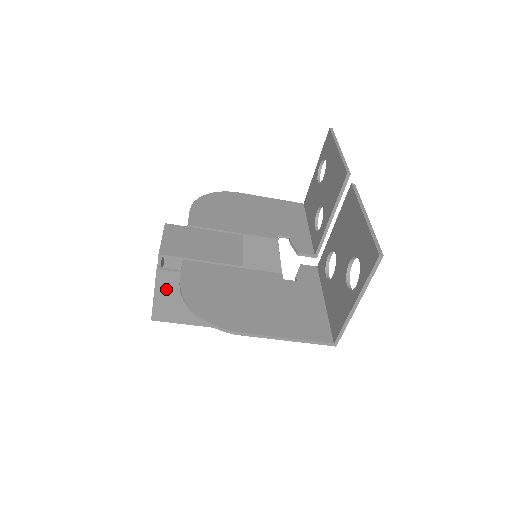
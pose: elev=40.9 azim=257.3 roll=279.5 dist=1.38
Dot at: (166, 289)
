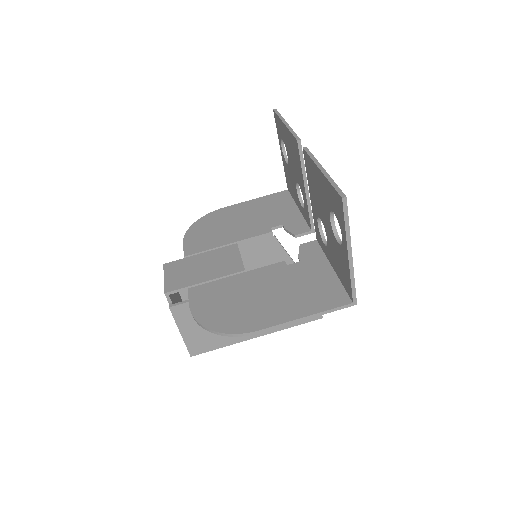
Dot at: (187, 322)
